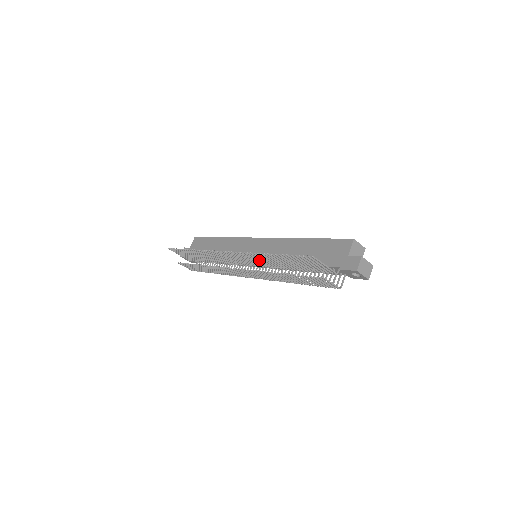
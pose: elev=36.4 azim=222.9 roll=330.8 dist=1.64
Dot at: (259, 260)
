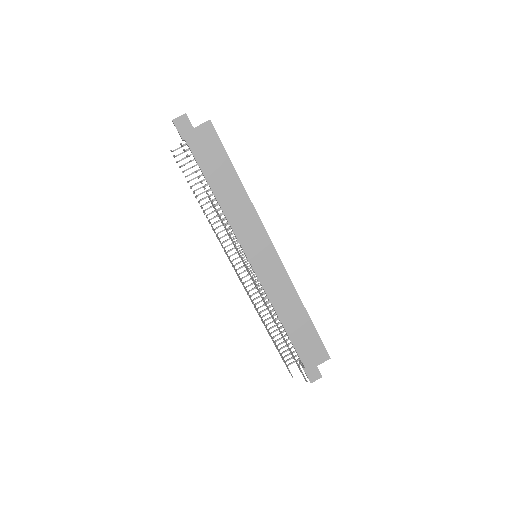
Dot at: occluded
